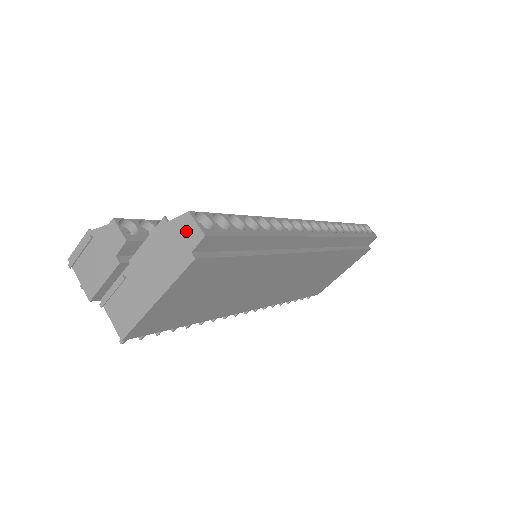
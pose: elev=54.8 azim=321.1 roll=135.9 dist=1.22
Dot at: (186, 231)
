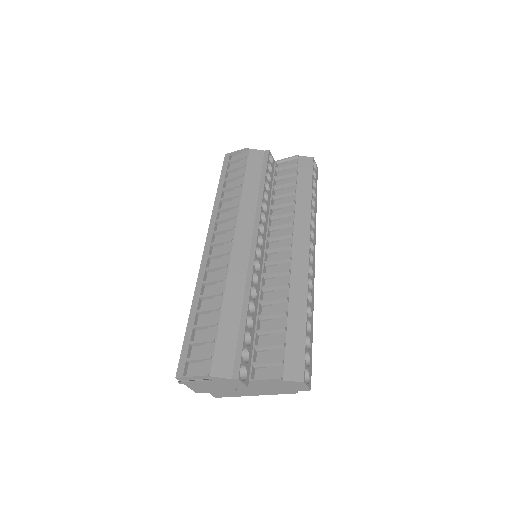
Dot at: (297, 386)
